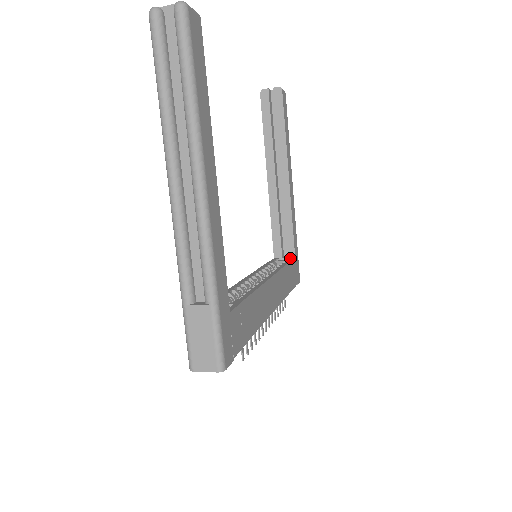
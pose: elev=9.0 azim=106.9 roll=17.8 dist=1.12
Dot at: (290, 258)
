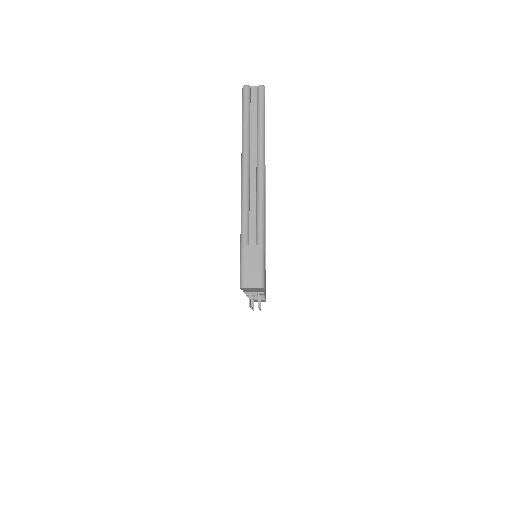
Dot at: occluded
